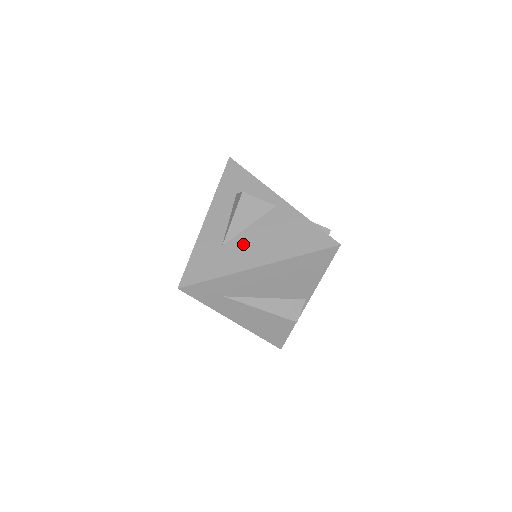
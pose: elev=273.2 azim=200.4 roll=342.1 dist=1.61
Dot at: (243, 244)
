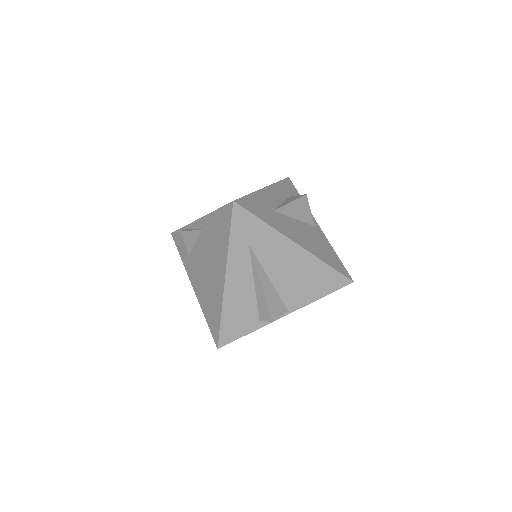
Dot at: (289, 223)
